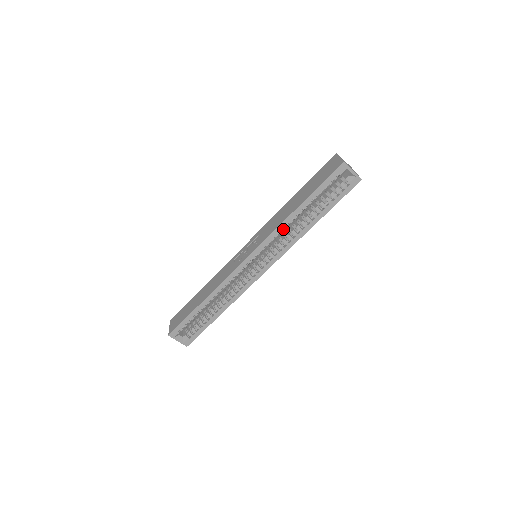
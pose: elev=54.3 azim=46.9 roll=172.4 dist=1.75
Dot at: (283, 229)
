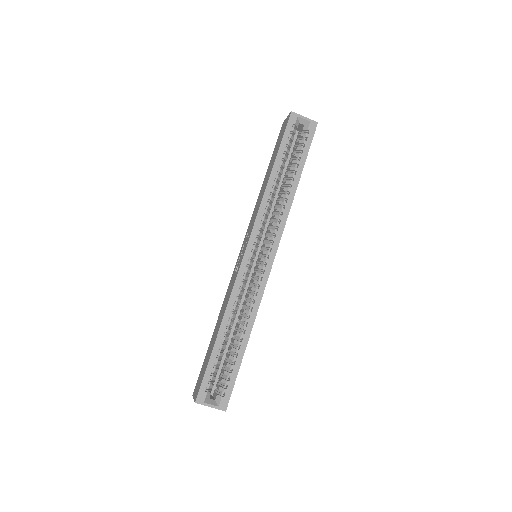
Dot at: (268, 203)
